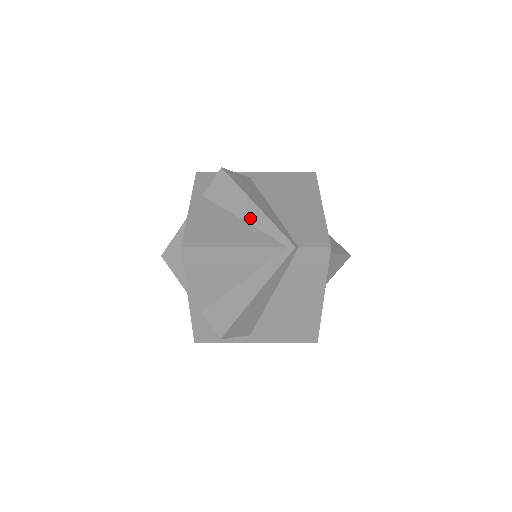
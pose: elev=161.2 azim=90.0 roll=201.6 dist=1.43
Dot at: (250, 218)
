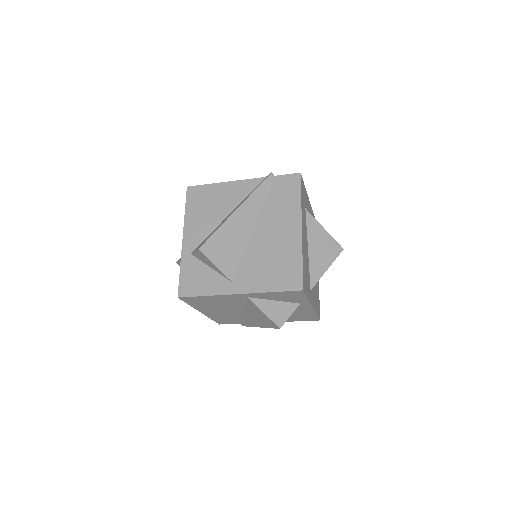
Dot at: occluded
